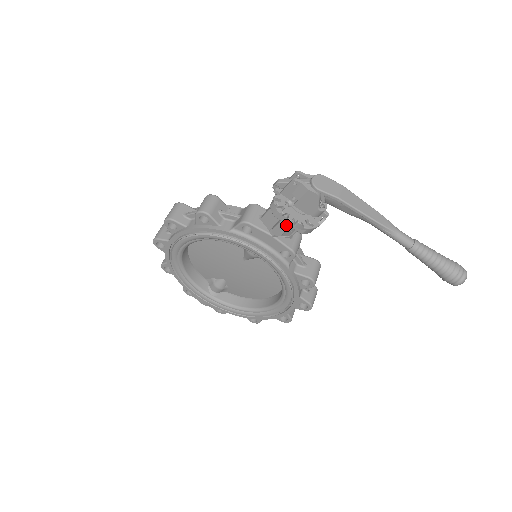
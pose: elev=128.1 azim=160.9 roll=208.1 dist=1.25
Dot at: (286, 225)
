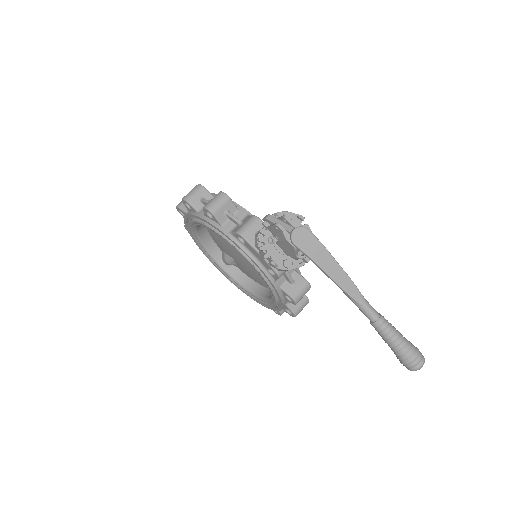
Dot at: occluded
